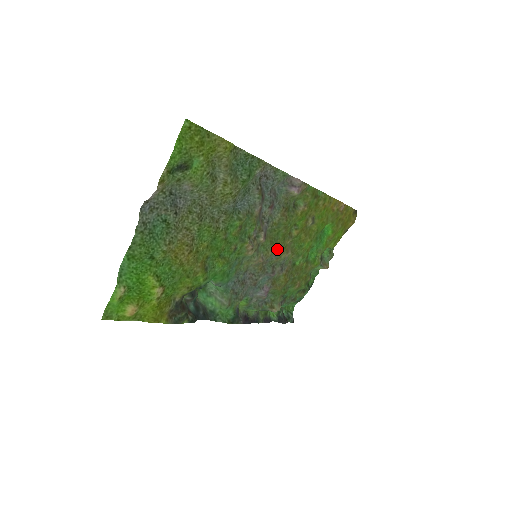
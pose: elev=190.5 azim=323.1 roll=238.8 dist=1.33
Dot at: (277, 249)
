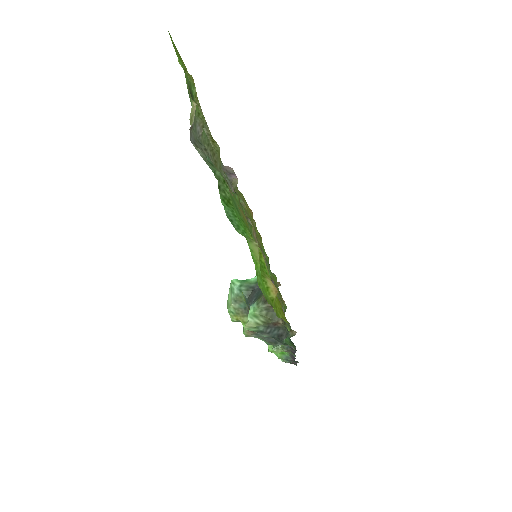
Dot at: occluded
